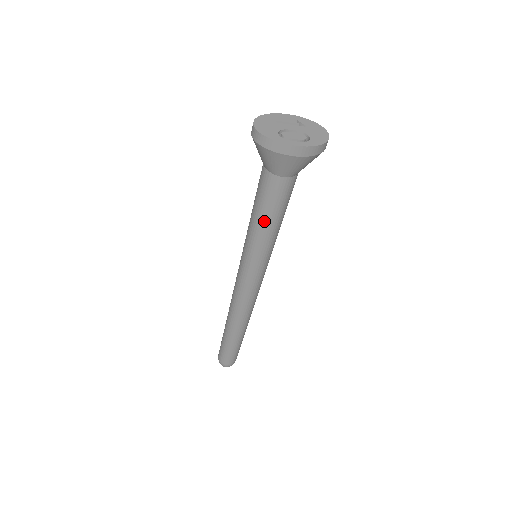
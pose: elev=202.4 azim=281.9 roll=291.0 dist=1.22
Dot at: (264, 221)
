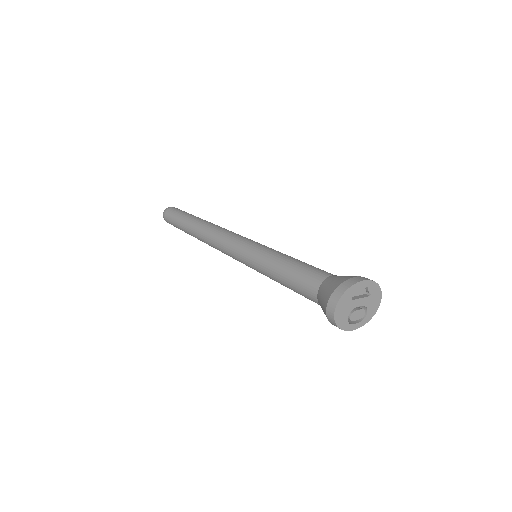
Dot at: (287, 287)
